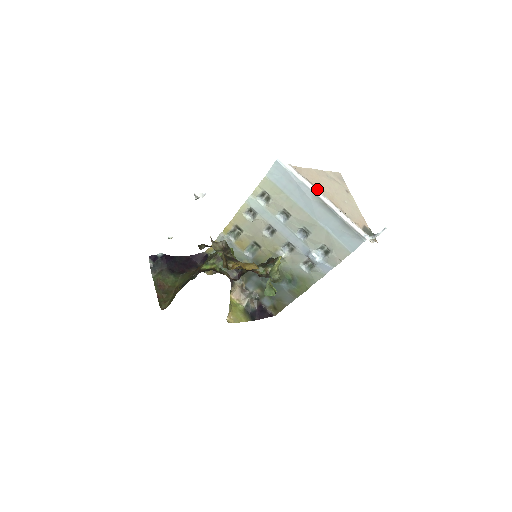
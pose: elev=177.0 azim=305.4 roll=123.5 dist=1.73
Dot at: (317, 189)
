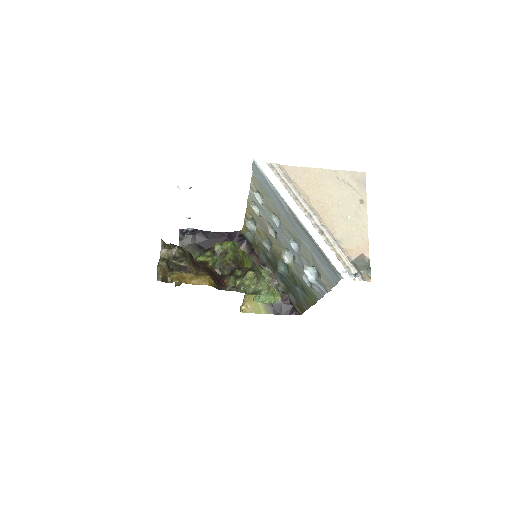
Dot at: (303, 199)
